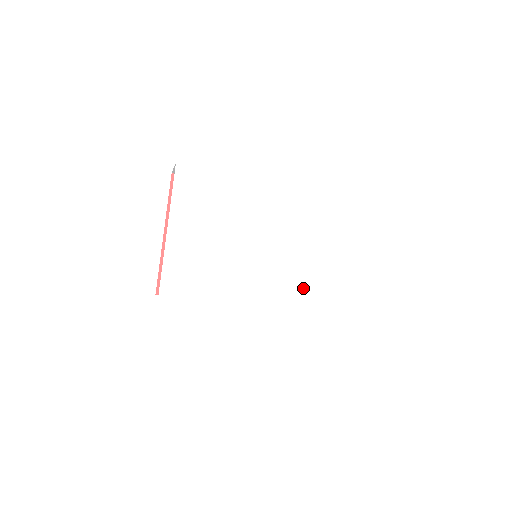
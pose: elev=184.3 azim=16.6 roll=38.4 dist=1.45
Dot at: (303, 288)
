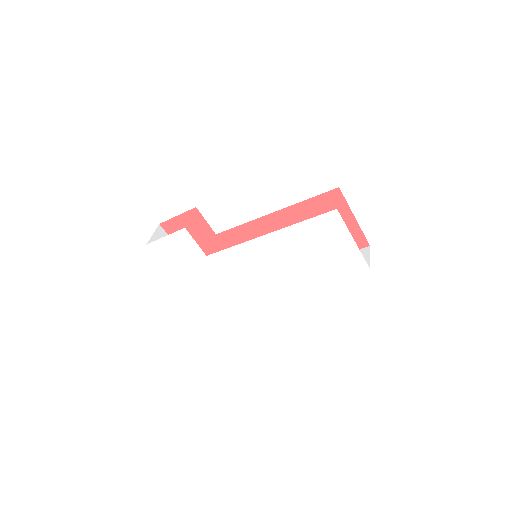
Dot at: (303, 273)
